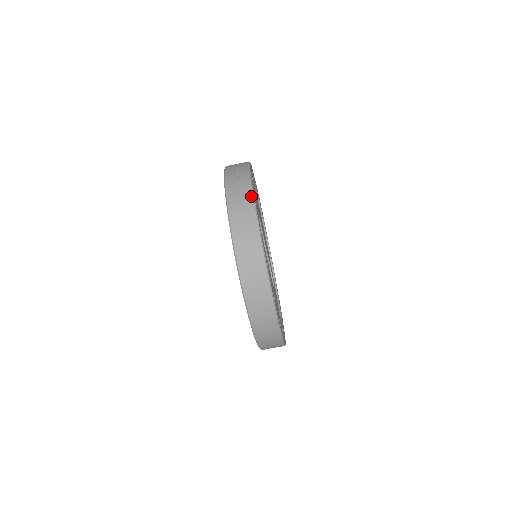
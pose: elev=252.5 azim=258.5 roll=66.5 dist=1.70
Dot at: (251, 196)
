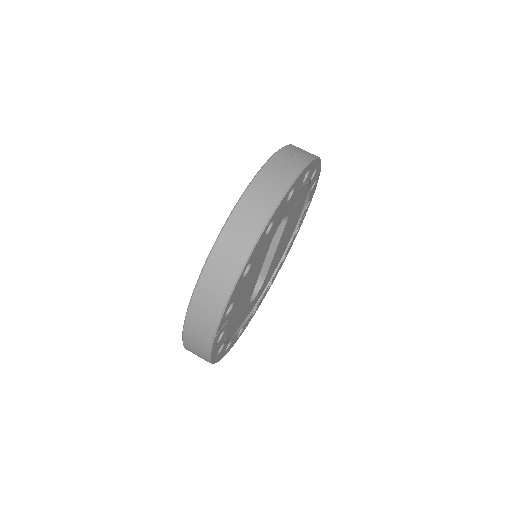
Dot at: (286, 187)
